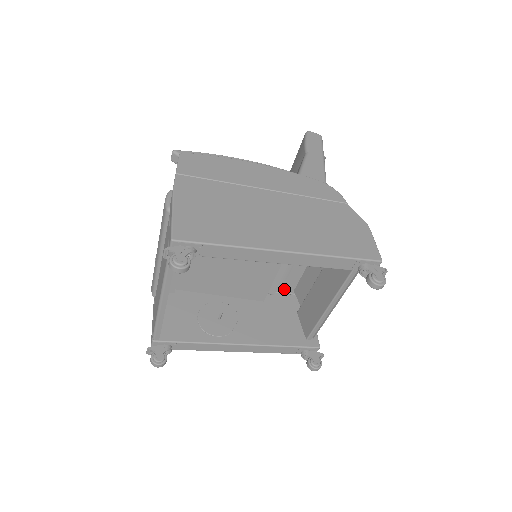
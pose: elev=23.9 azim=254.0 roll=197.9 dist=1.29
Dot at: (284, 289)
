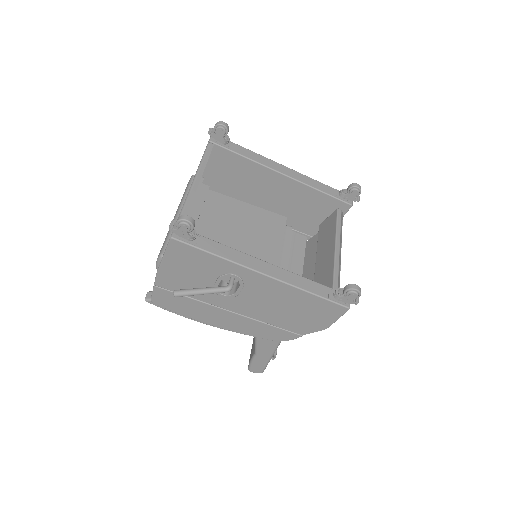
Dot at: occluded
